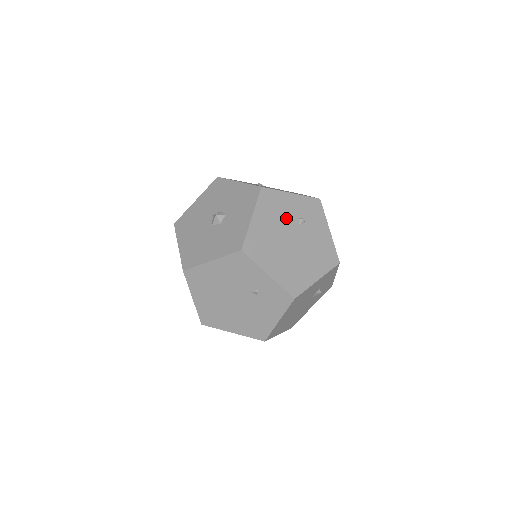
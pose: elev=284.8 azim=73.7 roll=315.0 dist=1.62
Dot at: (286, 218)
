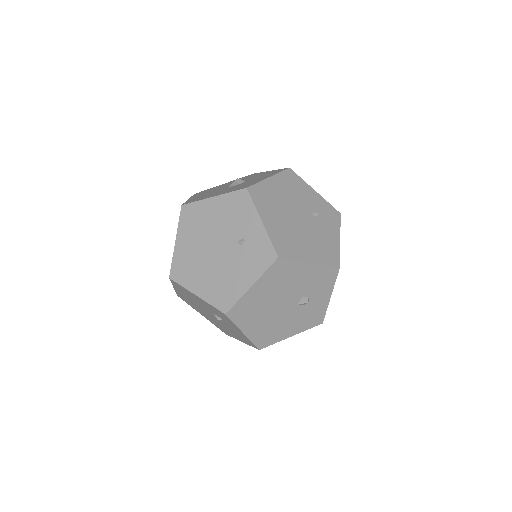
Dot at: (301, 201)
